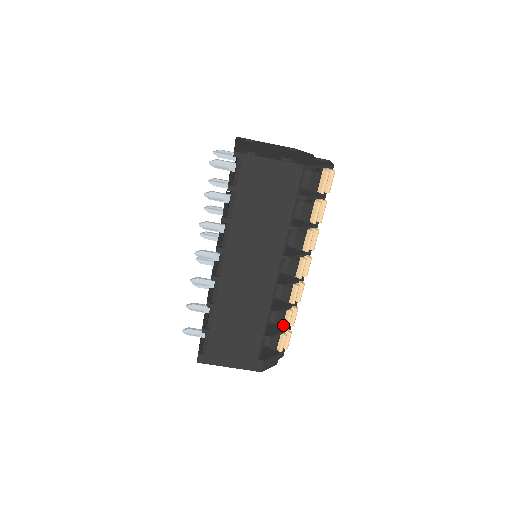
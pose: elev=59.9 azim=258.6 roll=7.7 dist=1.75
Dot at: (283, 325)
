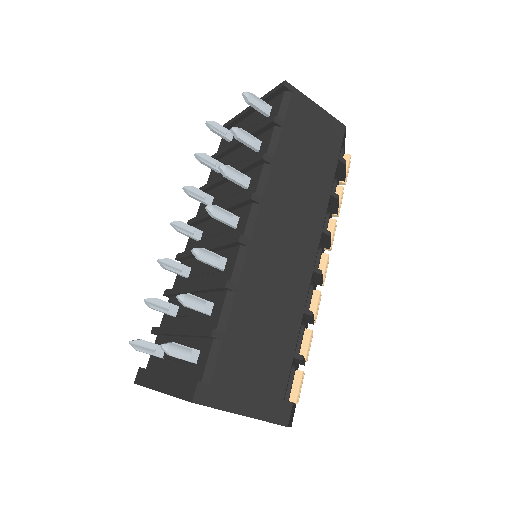
Dot at: occluded
